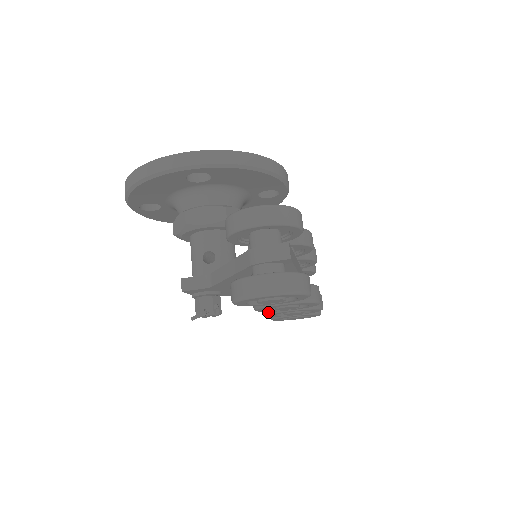
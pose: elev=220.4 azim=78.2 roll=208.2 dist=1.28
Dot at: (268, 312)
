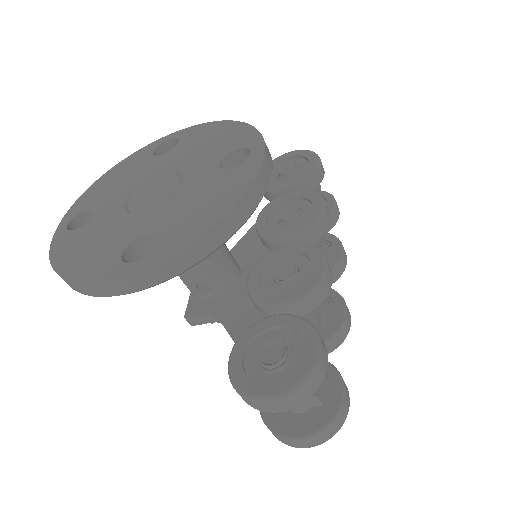
Dot at: occluded
